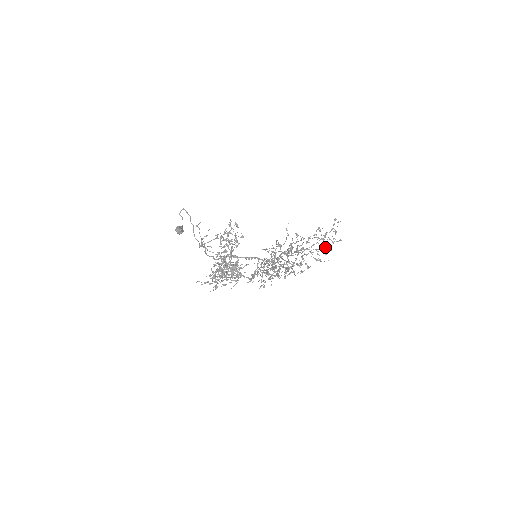
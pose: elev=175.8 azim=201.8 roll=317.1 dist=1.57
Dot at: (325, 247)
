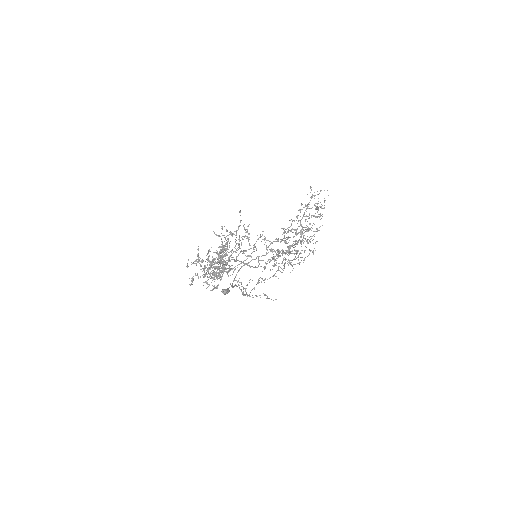
Dot at: (314, 215)
